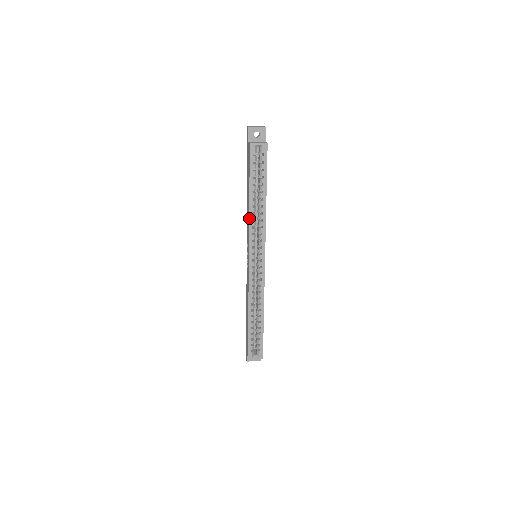
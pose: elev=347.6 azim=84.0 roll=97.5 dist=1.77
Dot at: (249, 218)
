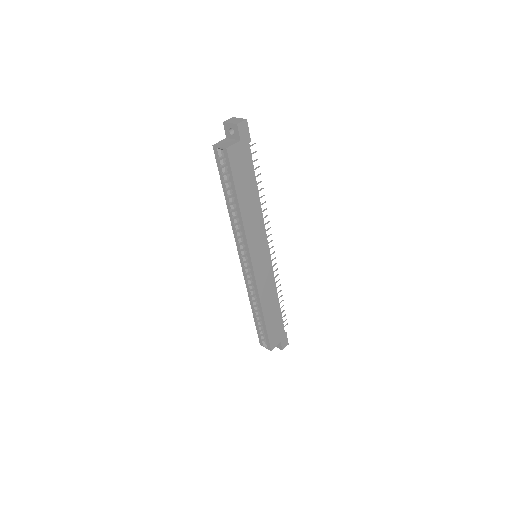
Dot at: occluded
